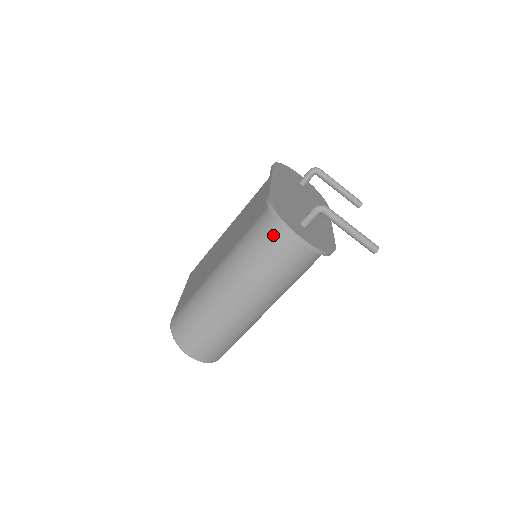
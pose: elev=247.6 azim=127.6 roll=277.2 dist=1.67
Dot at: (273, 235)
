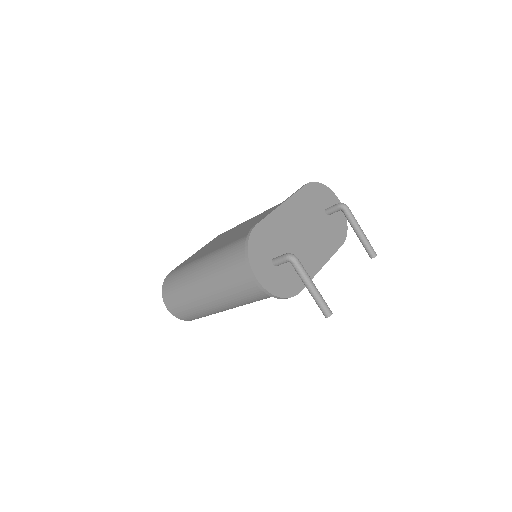
Dot at: (241, 260)
